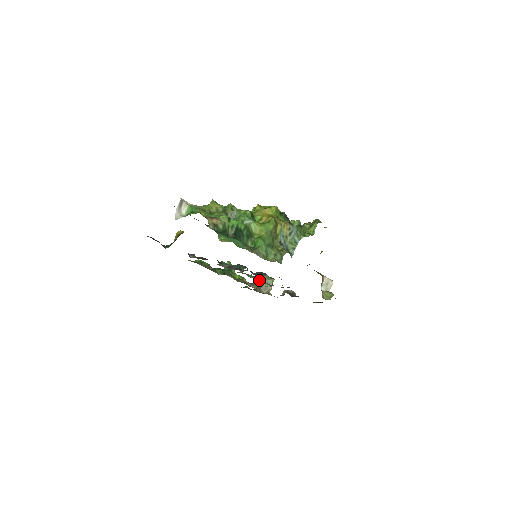
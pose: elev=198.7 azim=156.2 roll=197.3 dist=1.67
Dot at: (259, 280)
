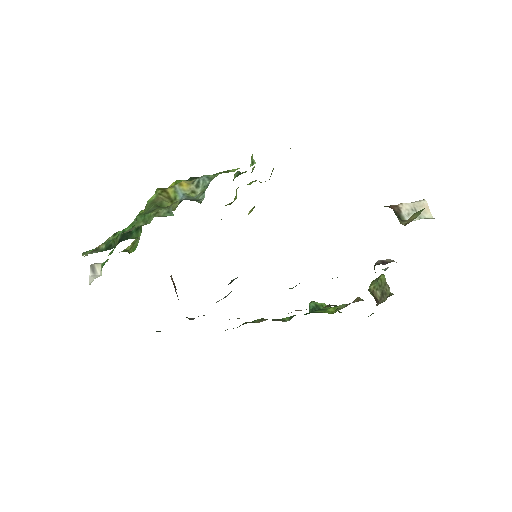
Dot at: occluded
